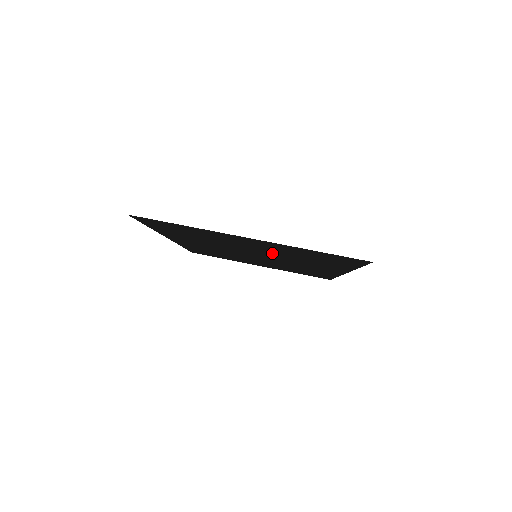
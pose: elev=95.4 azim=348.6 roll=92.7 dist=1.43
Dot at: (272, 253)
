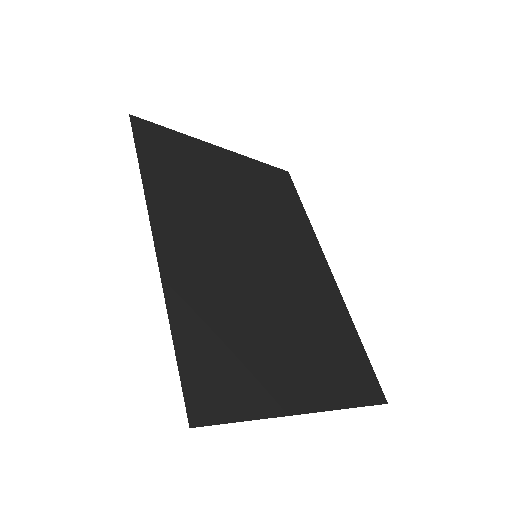
Dot at: (292, 316)
